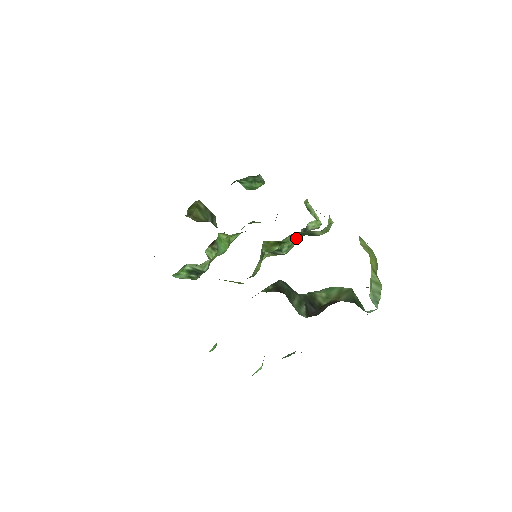
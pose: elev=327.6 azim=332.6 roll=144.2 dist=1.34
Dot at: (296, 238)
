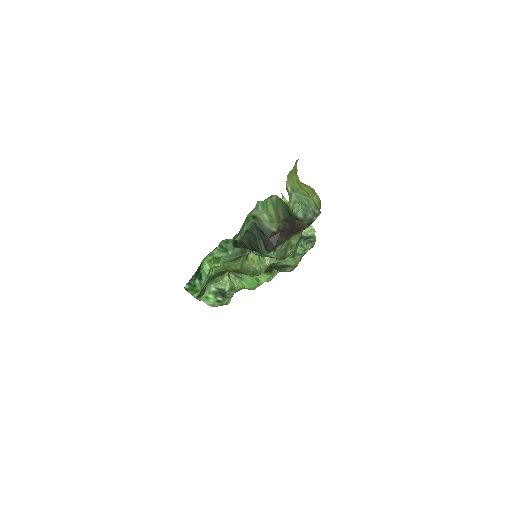
Dot at: occluded
